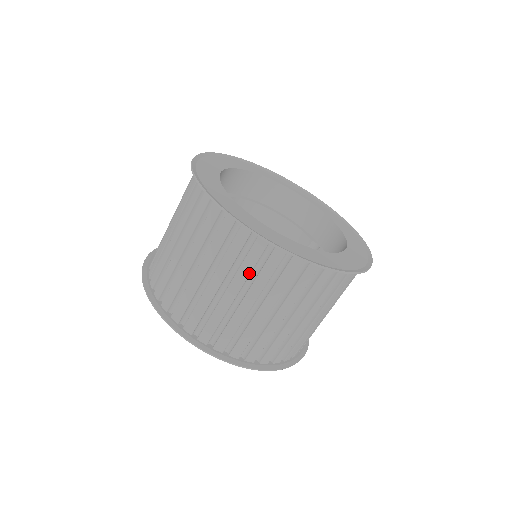
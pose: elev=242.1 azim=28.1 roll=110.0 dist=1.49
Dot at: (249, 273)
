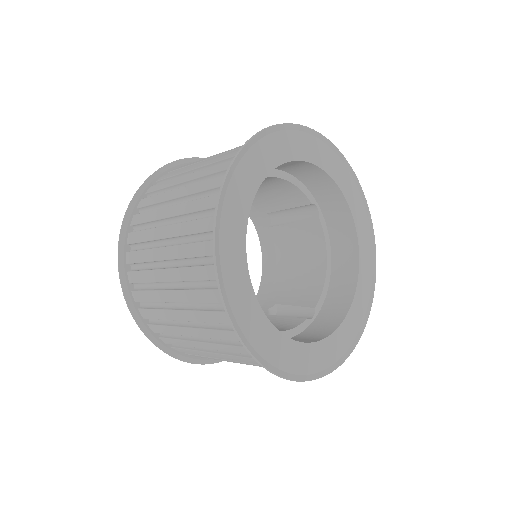
Dot at: occluded
